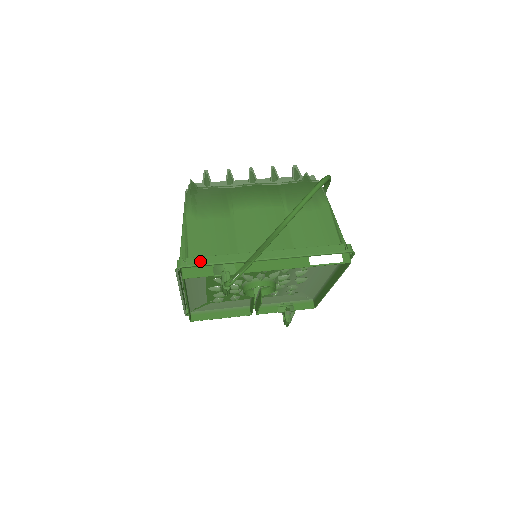
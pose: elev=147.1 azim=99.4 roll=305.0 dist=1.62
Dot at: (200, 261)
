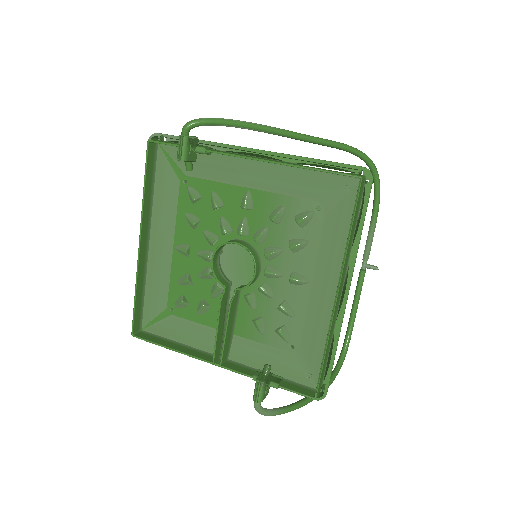
Dot at: (178, 138)
